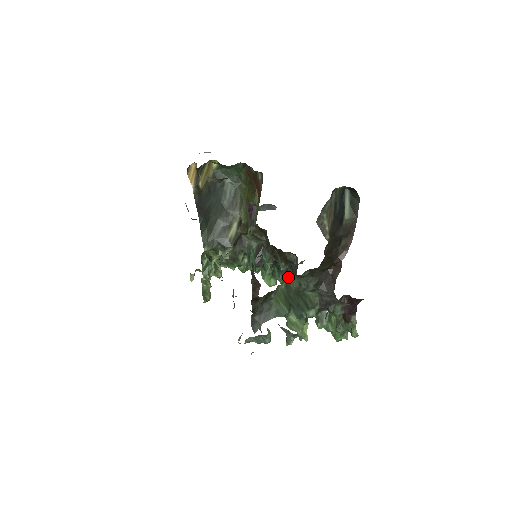
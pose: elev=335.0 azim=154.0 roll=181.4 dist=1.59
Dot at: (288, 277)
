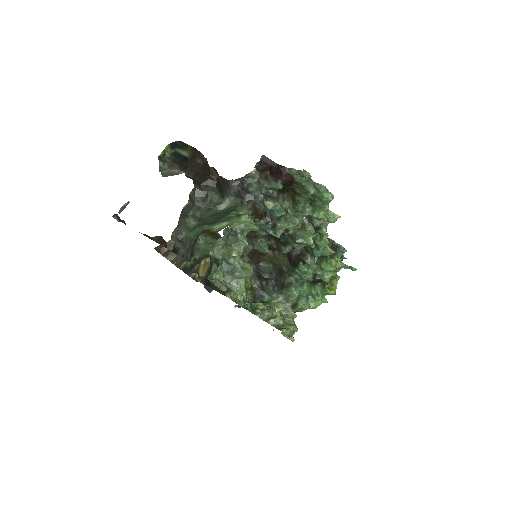
Dot at: (190, 216)
